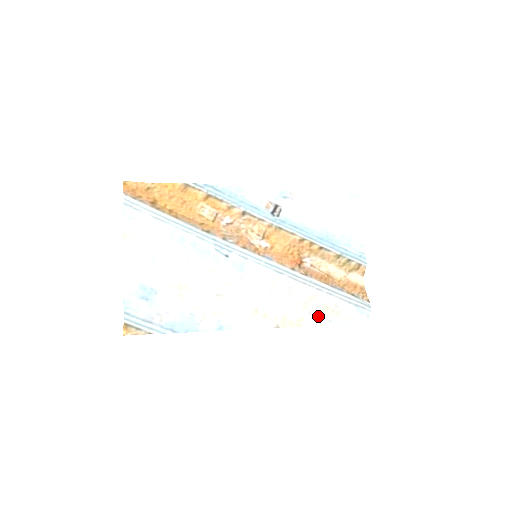
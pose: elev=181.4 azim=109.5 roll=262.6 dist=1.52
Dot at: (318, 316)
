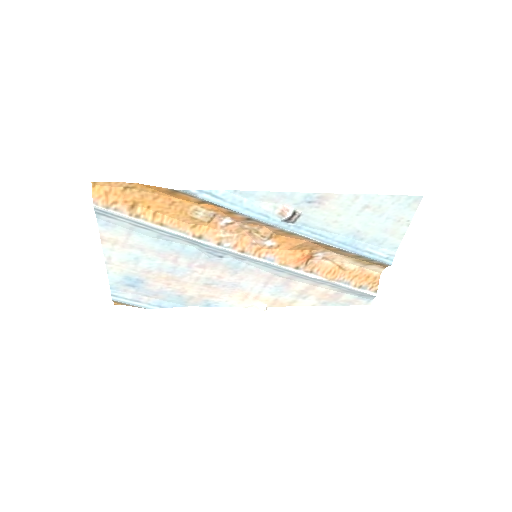
Dot at: (313, 300)
